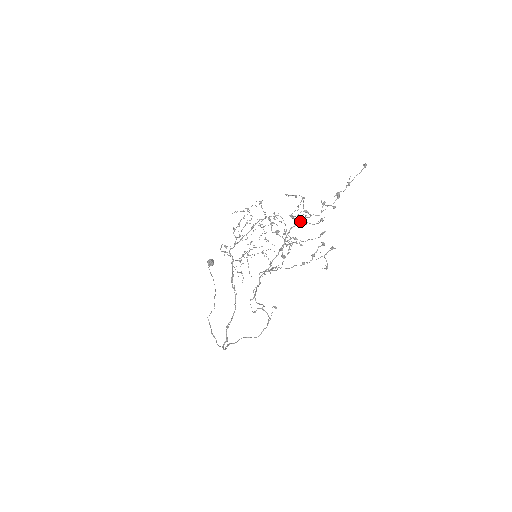
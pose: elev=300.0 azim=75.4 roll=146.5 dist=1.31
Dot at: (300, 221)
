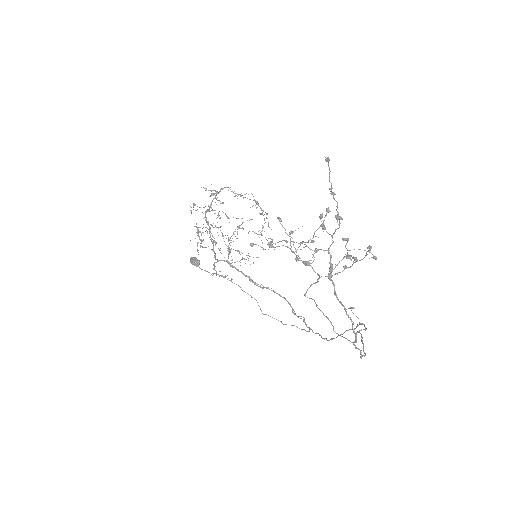
Dot at: (330, 272)
